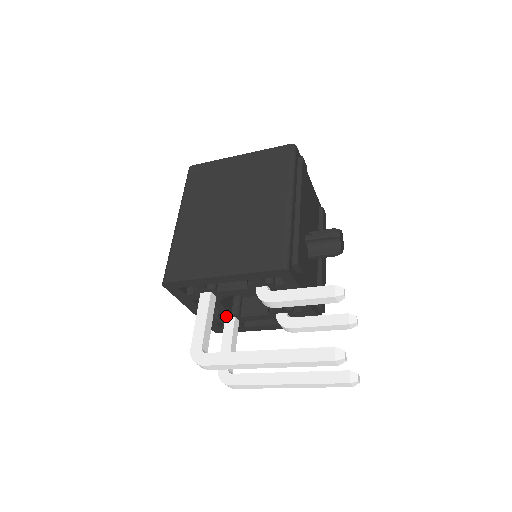
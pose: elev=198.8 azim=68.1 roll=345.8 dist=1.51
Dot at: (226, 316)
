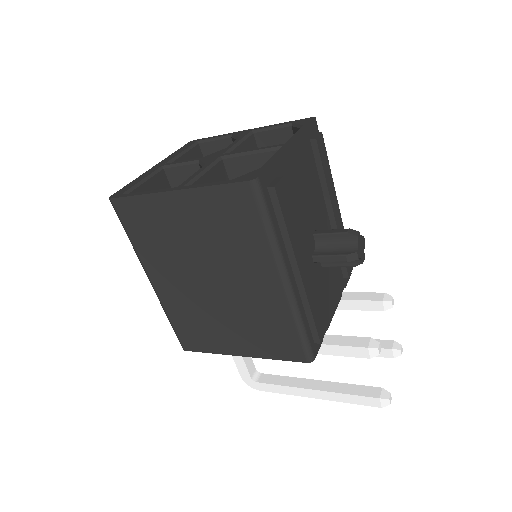
Dot at: occluded
